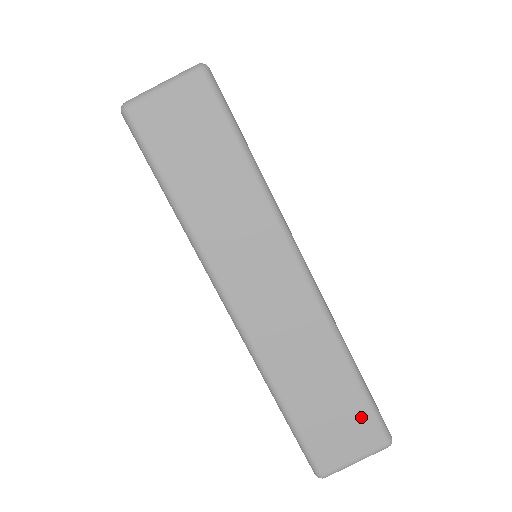
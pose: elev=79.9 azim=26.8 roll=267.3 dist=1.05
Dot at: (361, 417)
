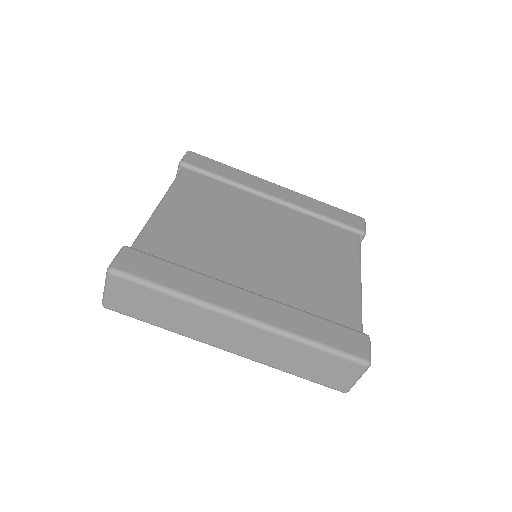
Dot at: (339, 363)
